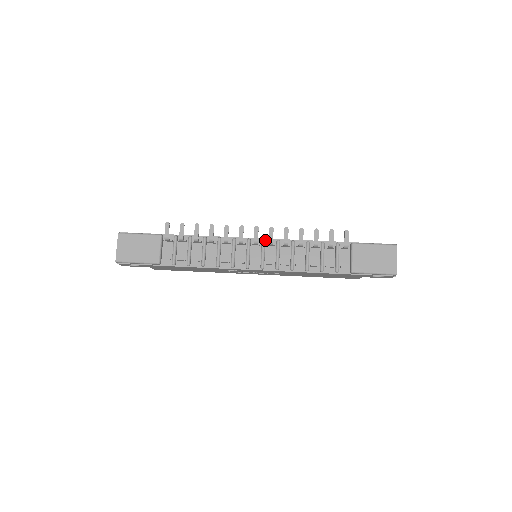
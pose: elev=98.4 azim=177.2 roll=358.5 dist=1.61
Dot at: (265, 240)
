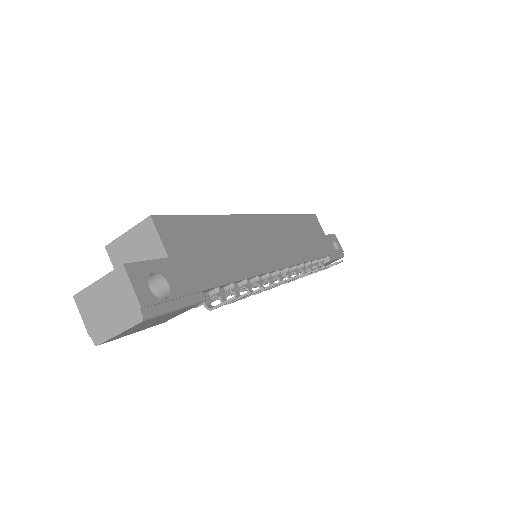
Dot at: (288, 268)
